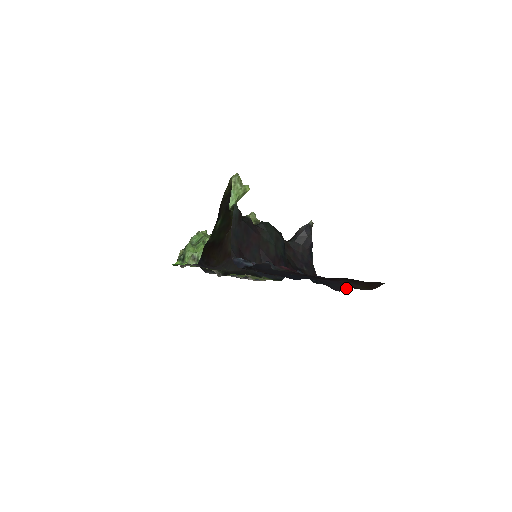
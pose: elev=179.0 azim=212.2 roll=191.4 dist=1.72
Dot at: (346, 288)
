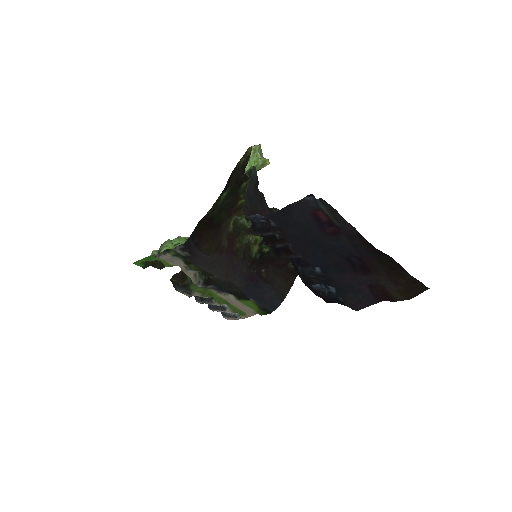
Dot at: (369, 303)
